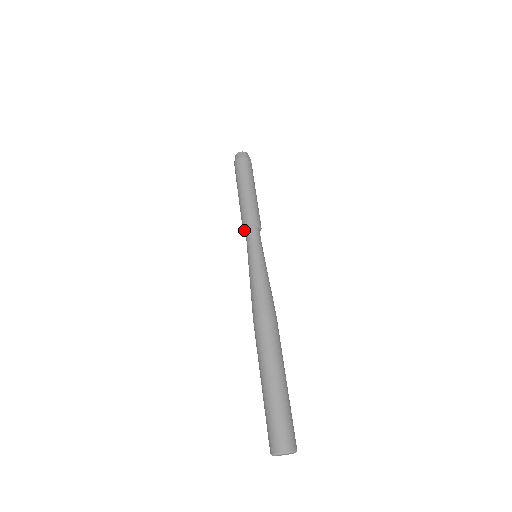
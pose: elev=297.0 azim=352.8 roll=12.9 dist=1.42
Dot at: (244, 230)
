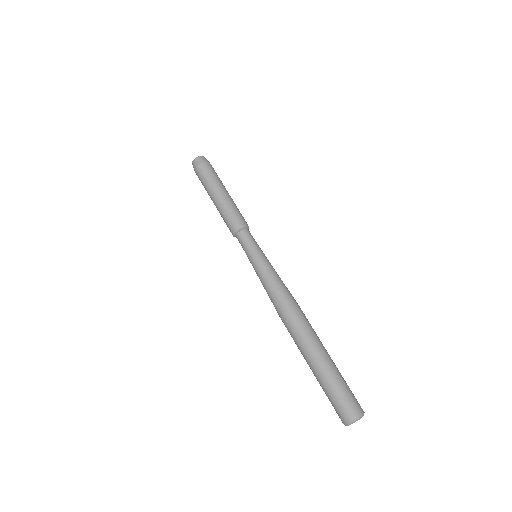
Dot at: occluded
